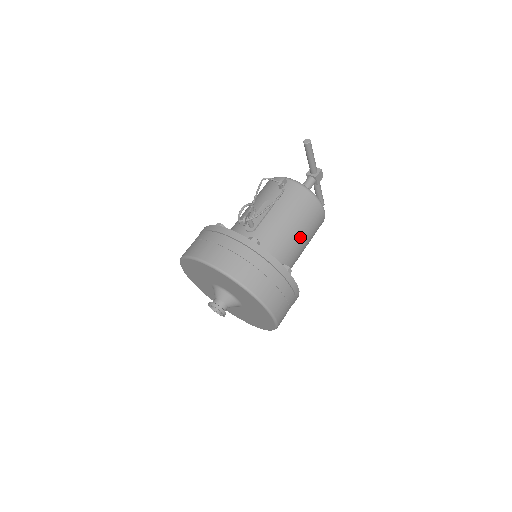
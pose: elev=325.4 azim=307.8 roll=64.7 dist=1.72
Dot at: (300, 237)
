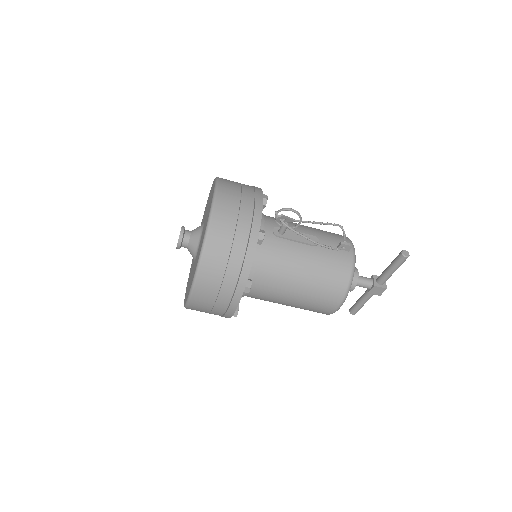
Dot at: (295, 291)
